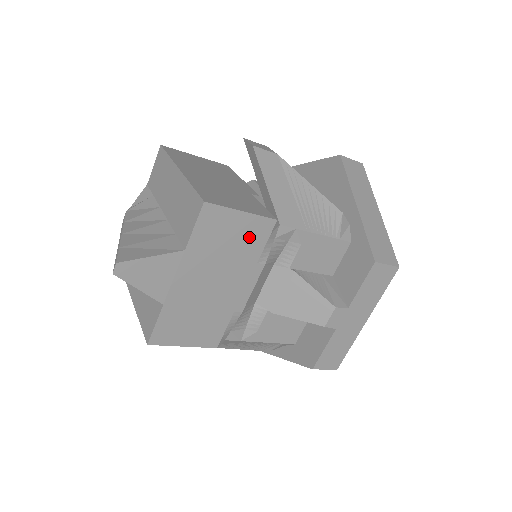
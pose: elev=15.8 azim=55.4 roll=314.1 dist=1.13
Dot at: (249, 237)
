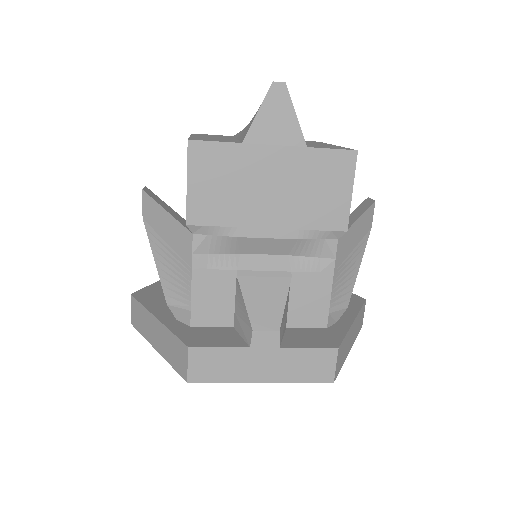
Dot at: (327, 209)
